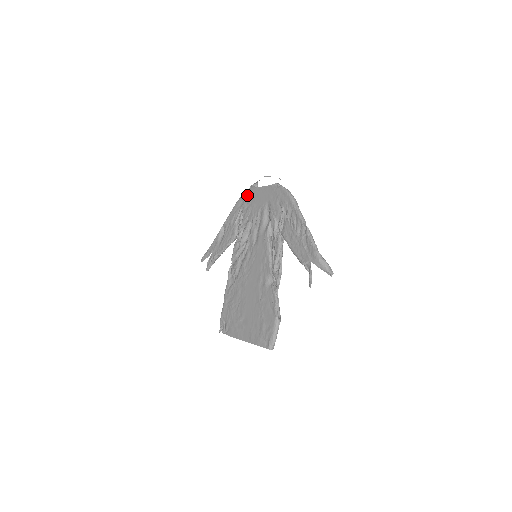
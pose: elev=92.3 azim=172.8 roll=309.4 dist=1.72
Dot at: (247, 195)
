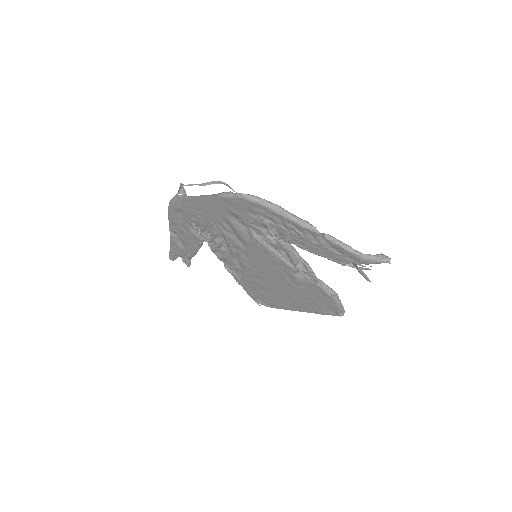
Dot at: (181, 205)
